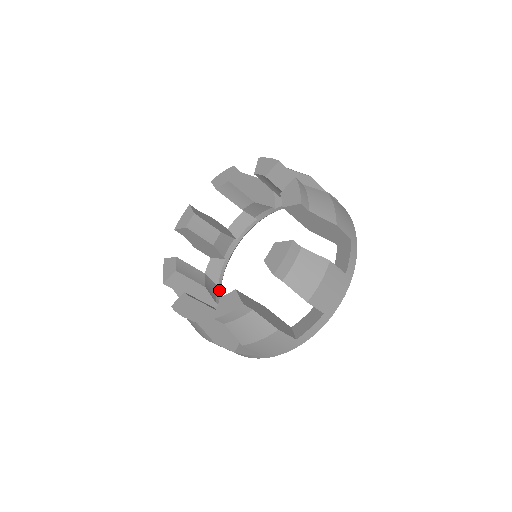
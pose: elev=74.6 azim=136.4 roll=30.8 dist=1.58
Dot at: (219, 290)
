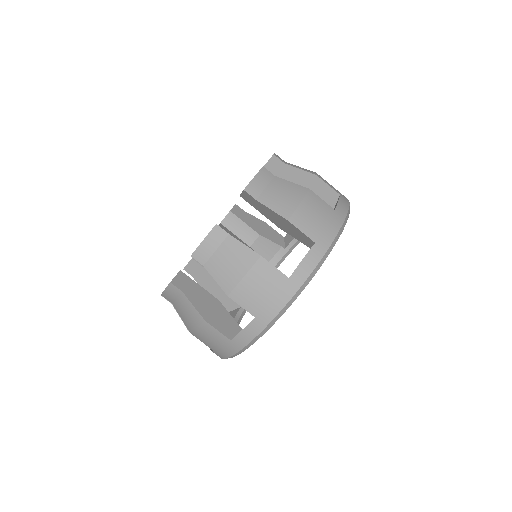
Dot at: occluded
